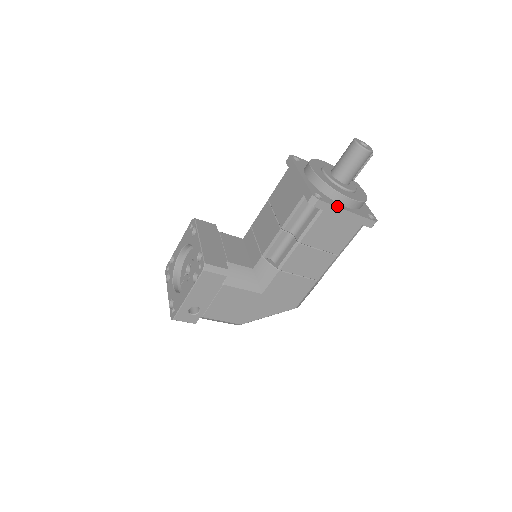
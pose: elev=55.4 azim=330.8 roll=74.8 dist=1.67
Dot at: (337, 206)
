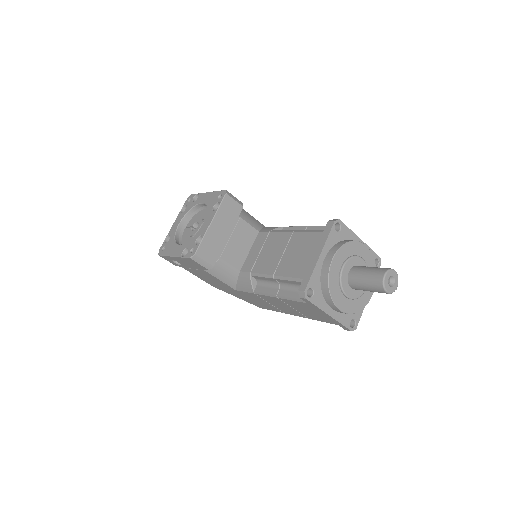
Dot at: (321, 308)
